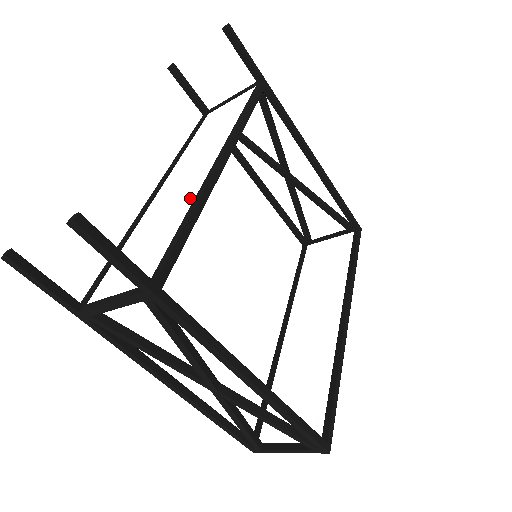
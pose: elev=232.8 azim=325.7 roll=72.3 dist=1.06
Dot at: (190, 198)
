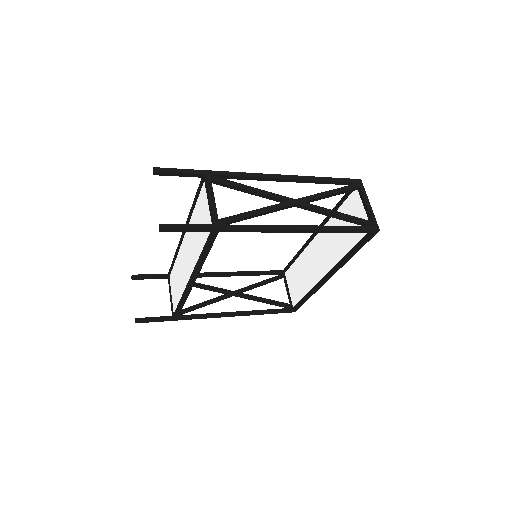
Dot at: (183, 287)
